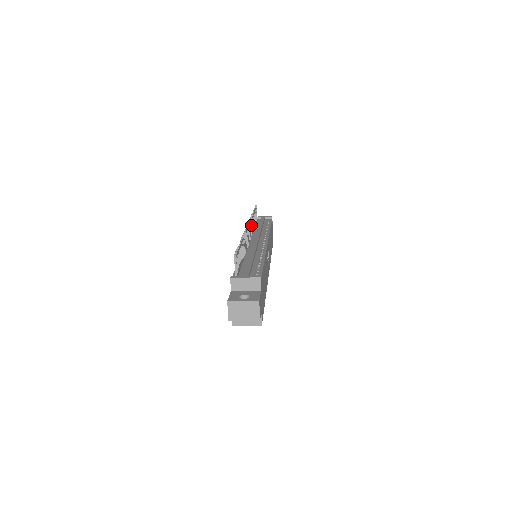
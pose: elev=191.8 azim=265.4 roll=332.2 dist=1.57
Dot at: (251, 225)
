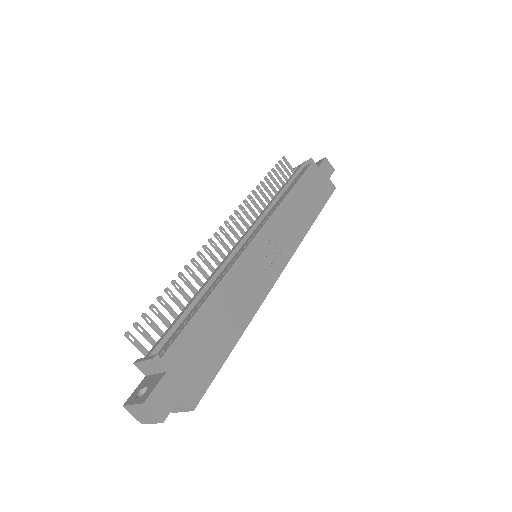
Dot at: (245, 212)
